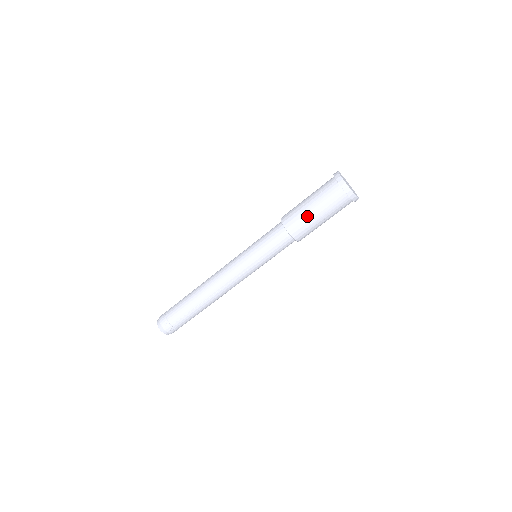
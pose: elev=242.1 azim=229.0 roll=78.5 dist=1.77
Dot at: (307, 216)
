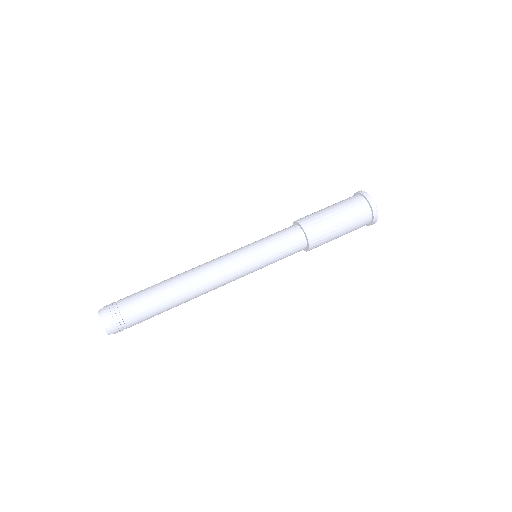
Dot at: (325, 214)
